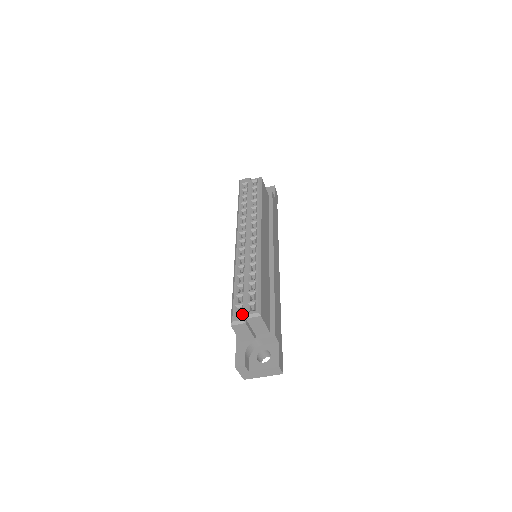
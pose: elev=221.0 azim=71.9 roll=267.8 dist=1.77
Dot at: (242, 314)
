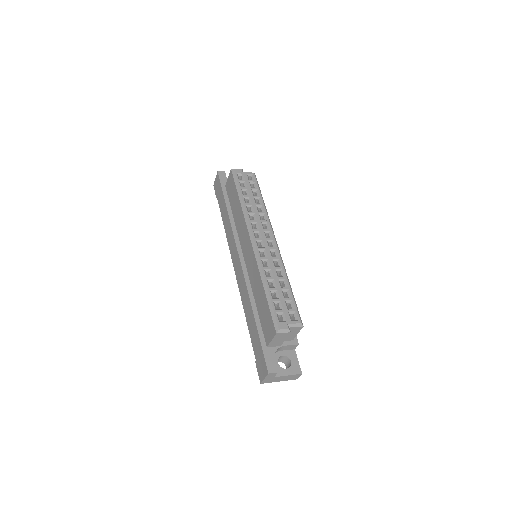
Dot at: (287, 323)
